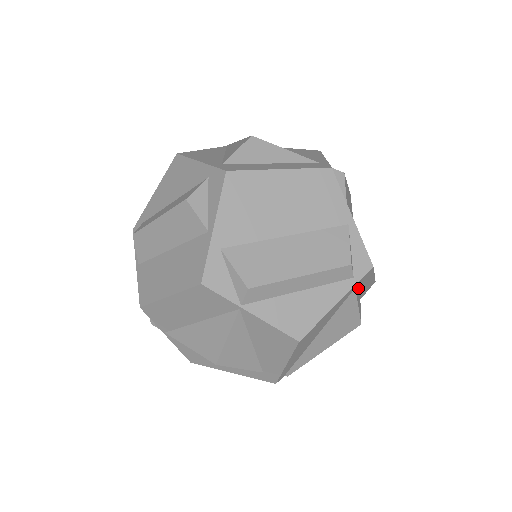
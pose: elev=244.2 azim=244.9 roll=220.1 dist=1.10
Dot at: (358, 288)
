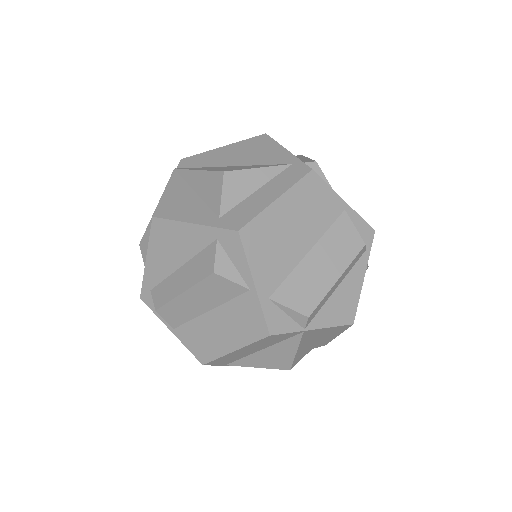
Dot at: occluded
